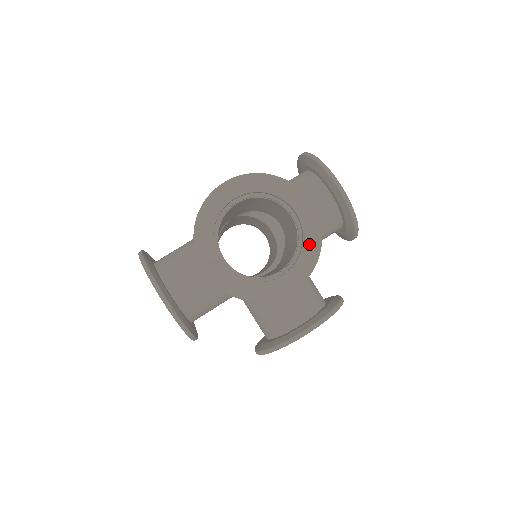
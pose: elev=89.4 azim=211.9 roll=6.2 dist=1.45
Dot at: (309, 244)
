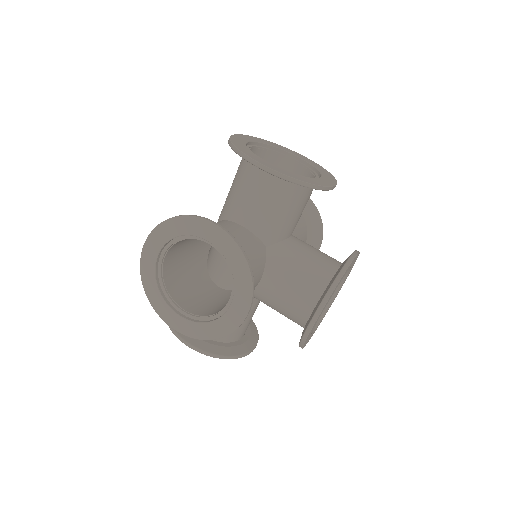
Dot at: (234, 264)
